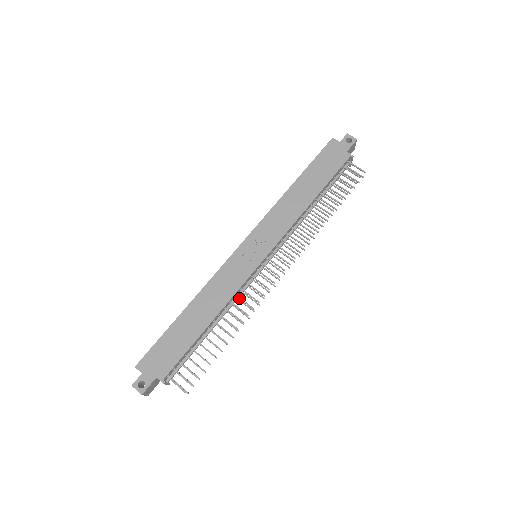
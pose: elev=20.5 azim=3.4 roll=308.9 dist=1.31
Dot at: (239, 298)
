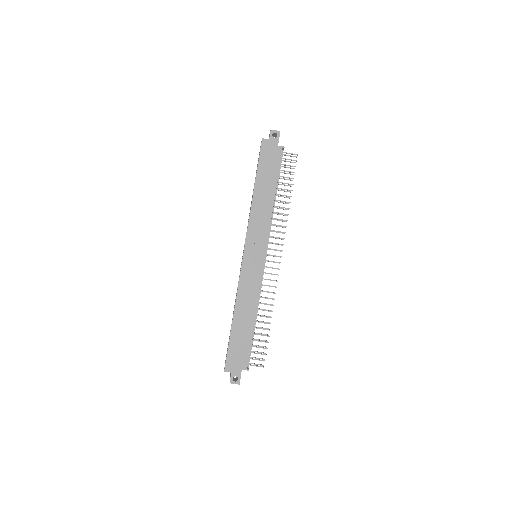
Dot at: occluded
